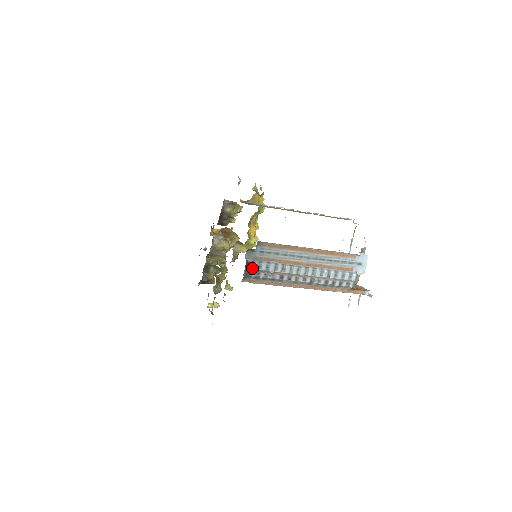
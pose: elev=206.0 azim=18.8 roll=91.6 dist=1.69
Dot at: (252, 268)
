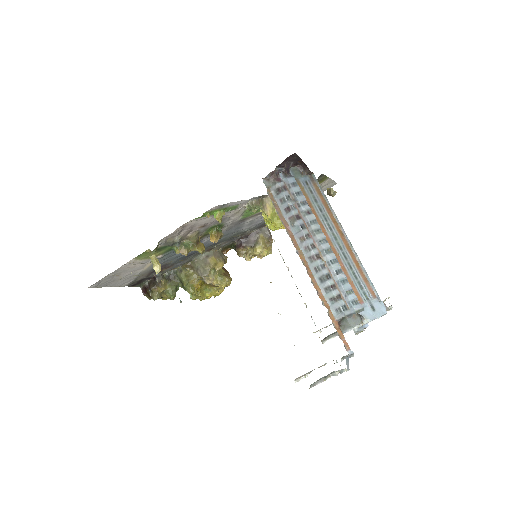
Dot at: (287, 177)
